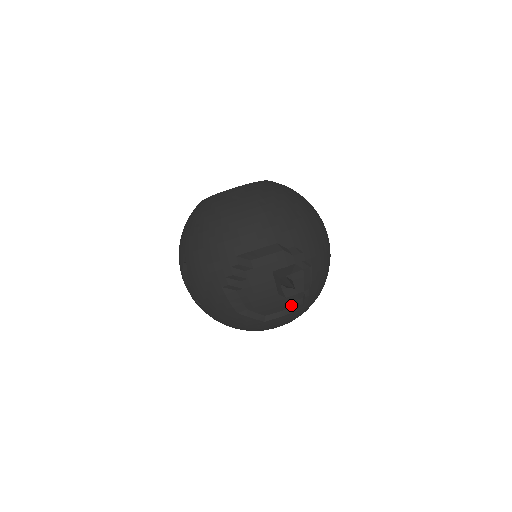
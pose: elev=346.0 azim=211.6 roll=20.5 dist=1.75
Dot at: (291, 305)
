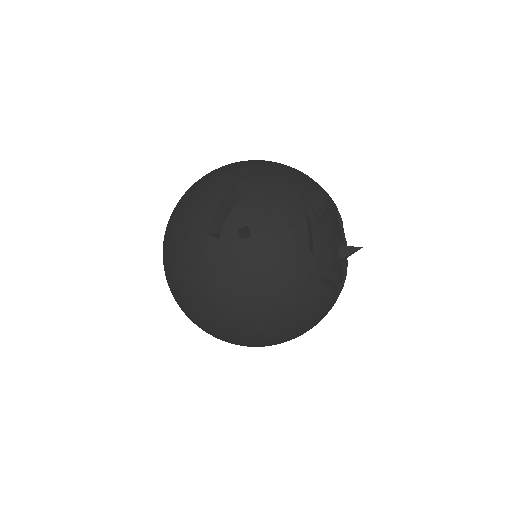
Dot at: (337, 282)
